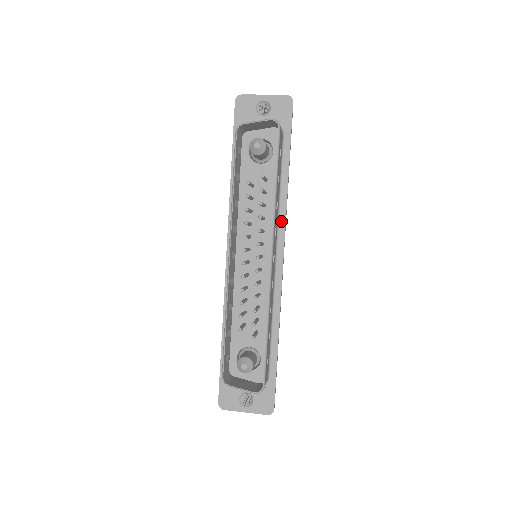
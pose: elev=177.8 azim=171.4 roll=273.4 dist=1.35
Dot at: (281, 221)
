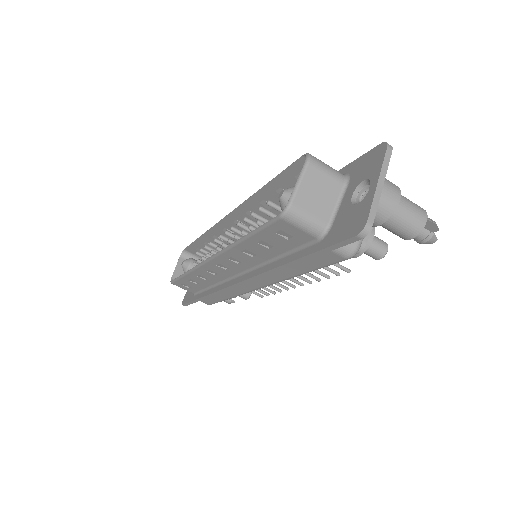
Dot at: occluded
